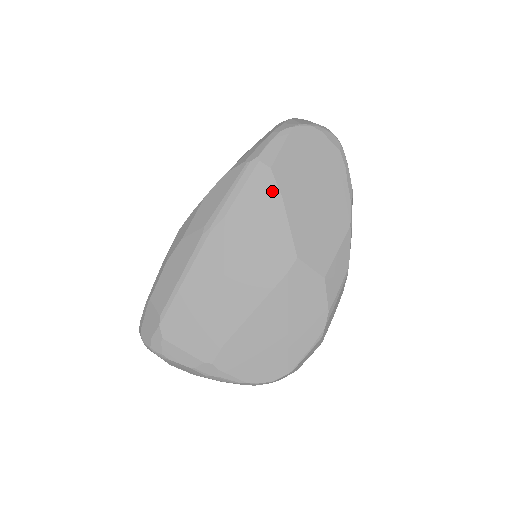
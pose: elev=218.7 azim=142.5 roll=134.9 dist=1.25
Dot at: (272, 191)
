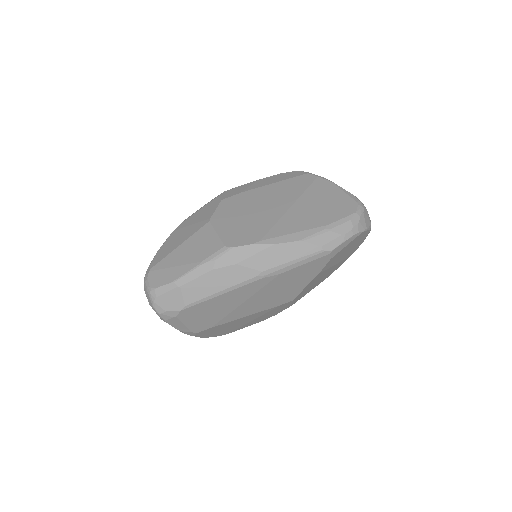
Dot at: (318, 270)
